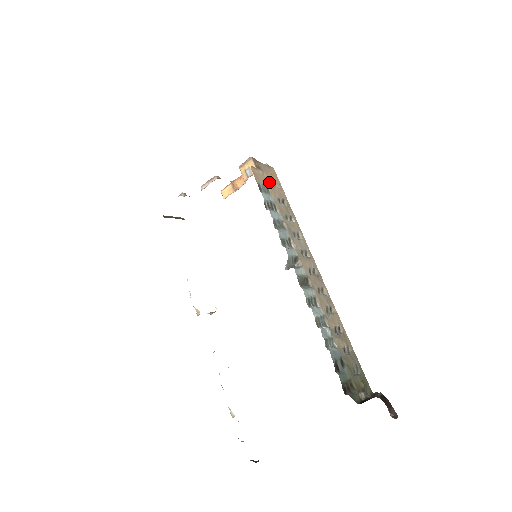
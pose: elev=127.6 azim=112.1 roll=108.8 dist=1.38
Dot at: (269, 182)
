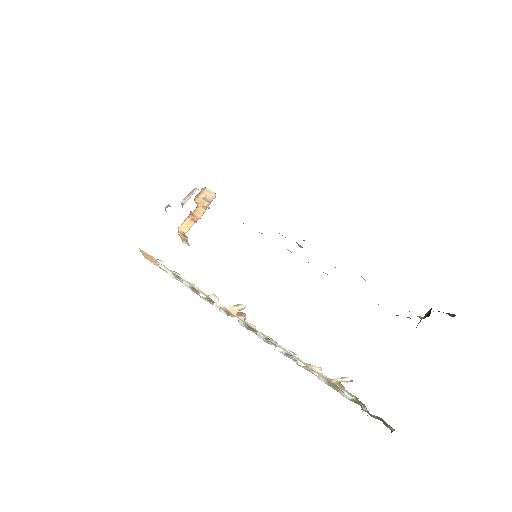
Dot at: occluded
